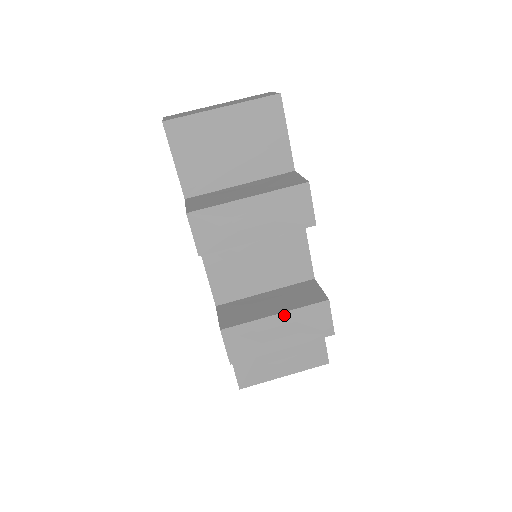
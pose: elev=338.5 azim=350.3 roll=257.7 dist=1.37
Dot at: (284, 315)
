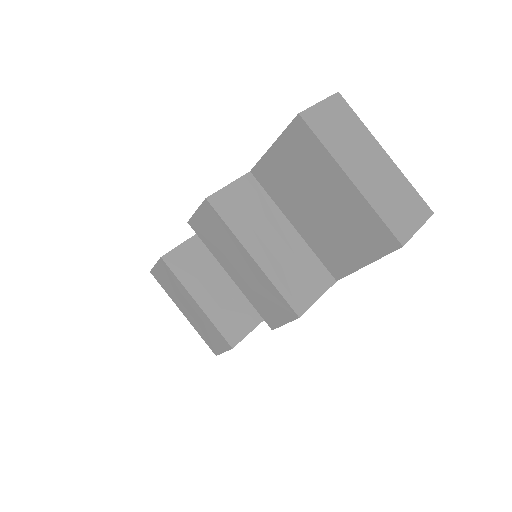
Dot at: (201, 311)
